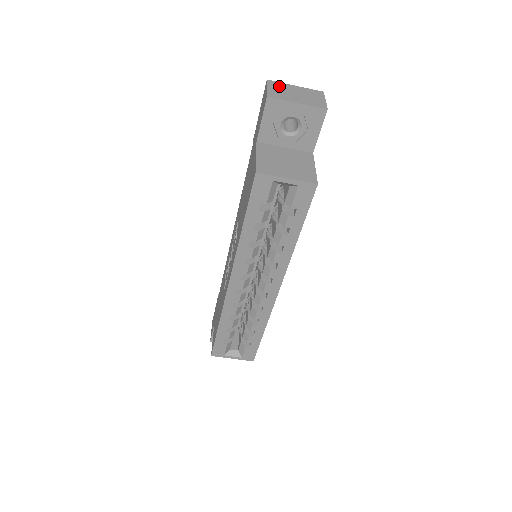
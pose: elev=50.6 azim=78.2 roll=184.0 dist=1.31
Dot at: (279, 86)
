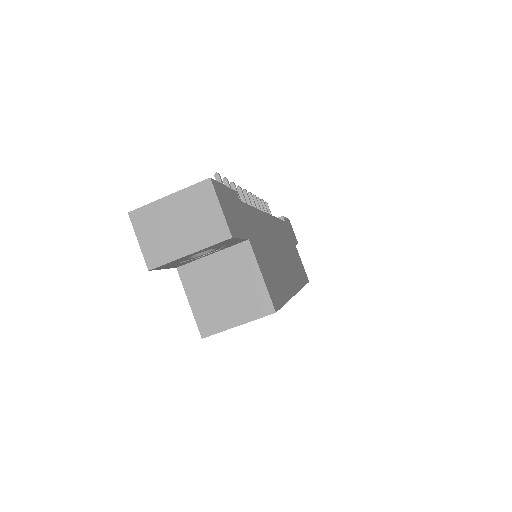
Dot at: (149, 221)
